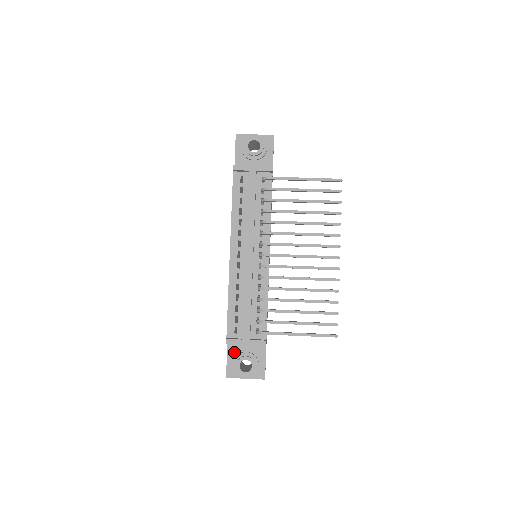
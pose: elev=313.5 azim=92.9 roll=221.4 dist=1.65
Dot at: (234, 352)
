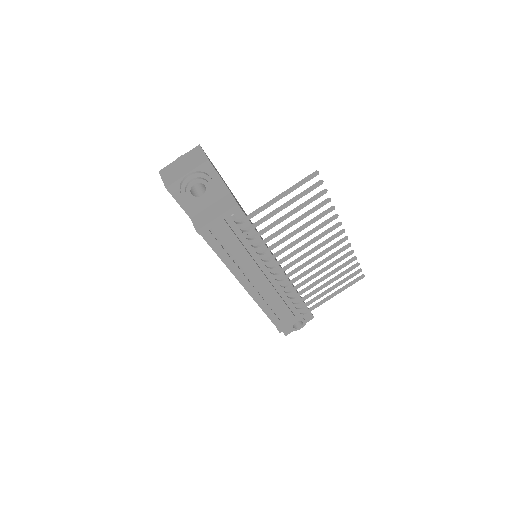
Dot at: occluded
